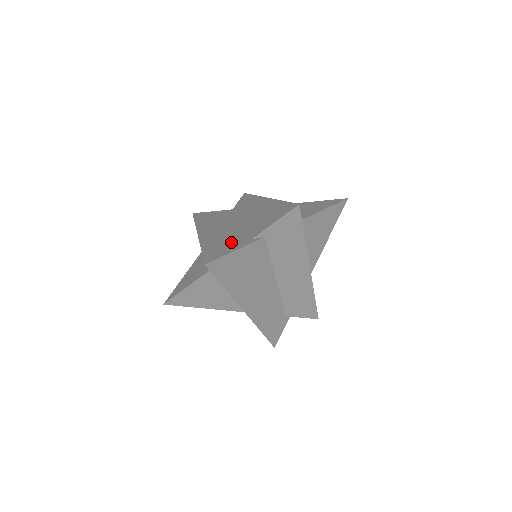
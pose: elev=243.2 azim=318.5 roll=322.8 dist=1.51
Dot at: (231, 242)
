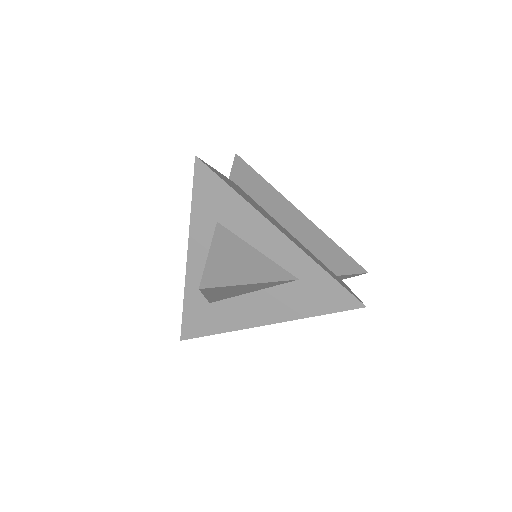
Dot at: occluded
